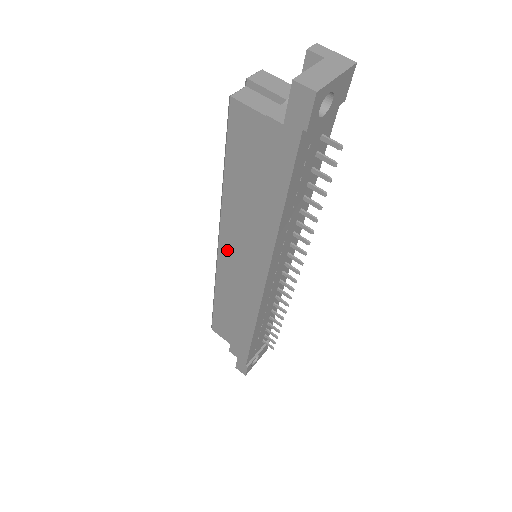
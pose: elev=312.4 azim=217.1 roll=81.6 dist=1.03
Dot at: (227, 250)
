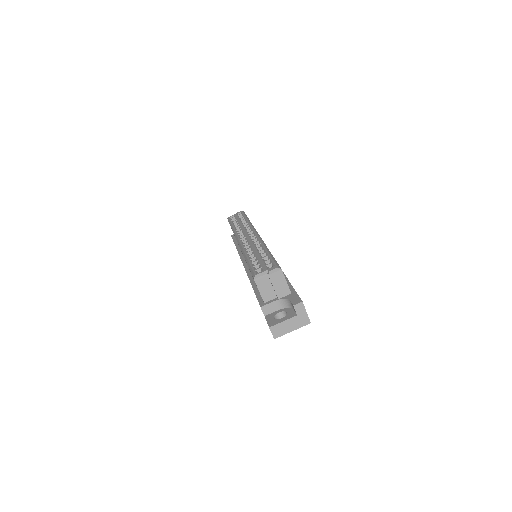
Dot at: occluded
